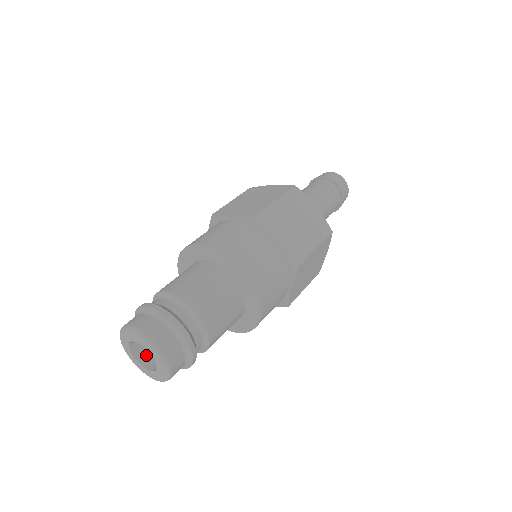
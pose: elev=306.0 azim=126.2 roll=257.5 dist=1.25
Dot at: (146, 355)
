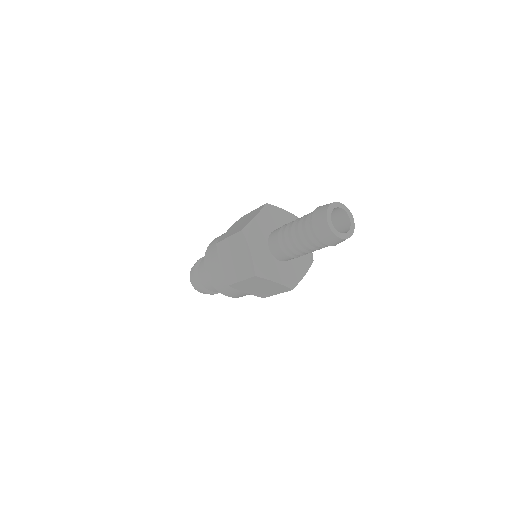
Dot at: occluded
